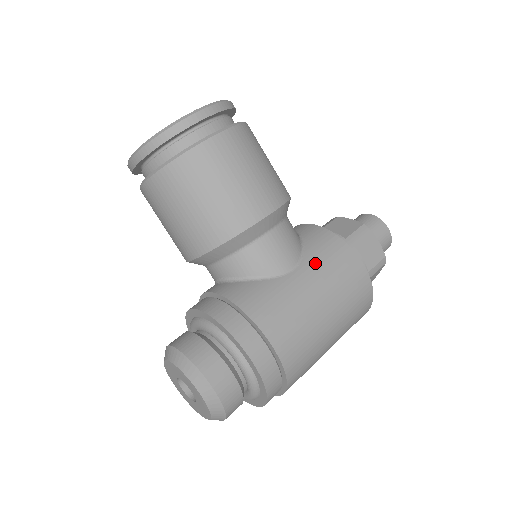
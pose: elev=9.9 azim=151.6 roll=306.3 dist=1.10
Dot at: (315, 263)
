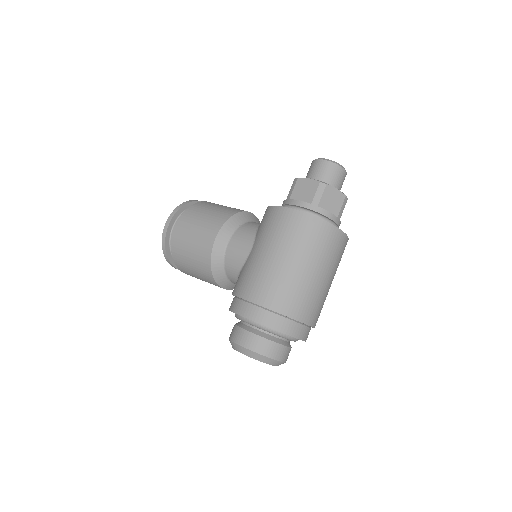
Dot at: (260, 235)
